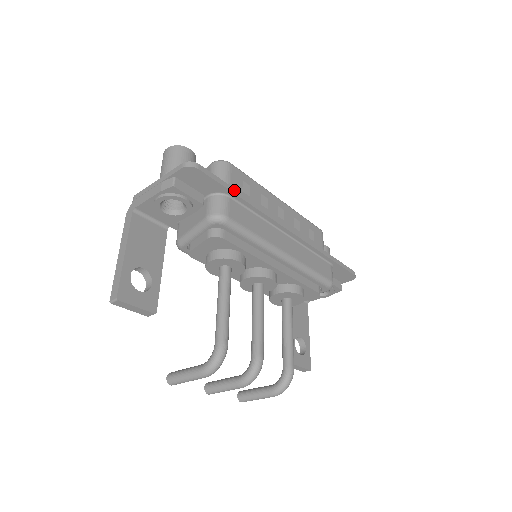
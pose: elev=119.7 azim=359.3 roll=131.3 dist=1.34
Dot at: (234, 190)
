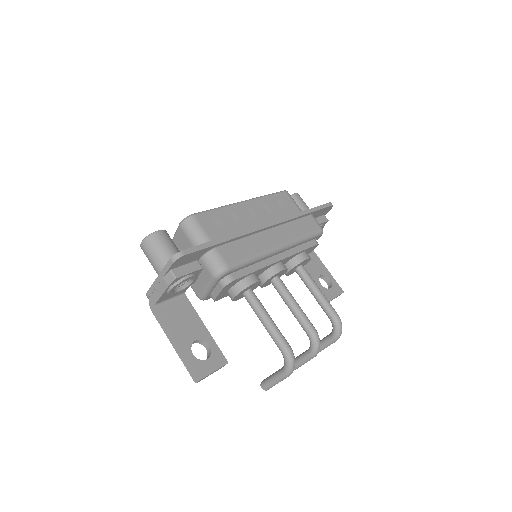
Dot at: (216, 241)
